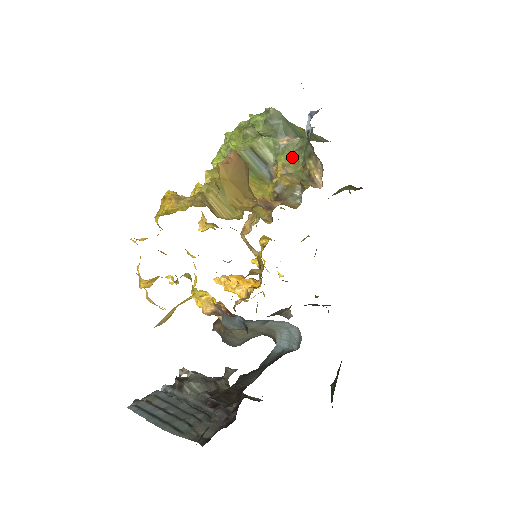
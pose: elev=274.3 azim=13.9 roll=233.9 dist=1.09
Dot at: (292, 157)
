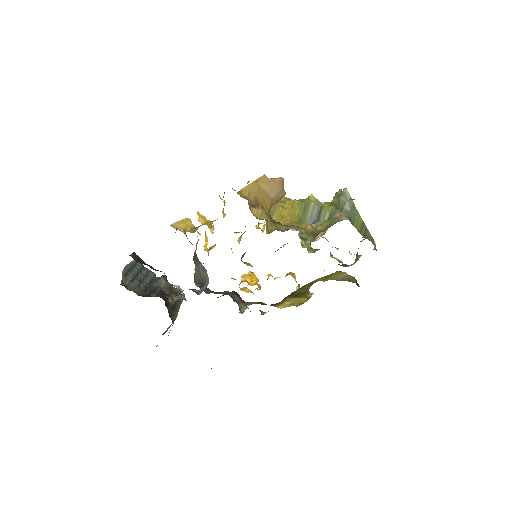
Dot at: (330, 224)
